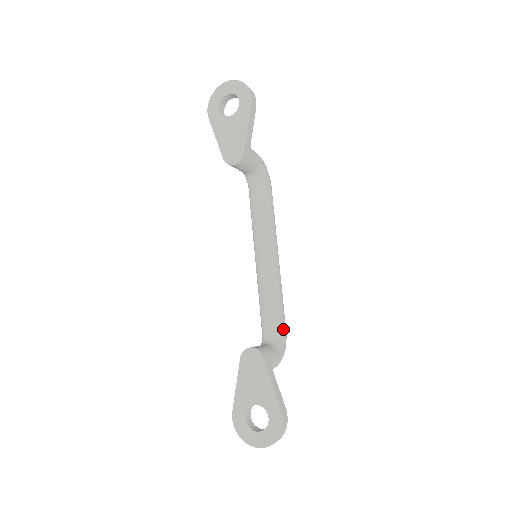
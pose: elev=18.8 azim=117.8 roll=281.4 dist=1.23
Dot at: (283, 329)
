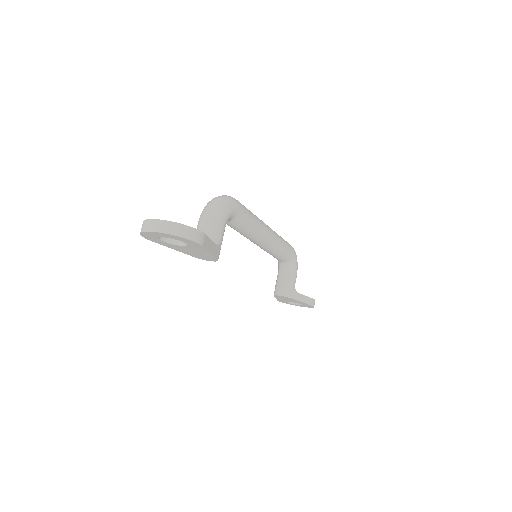
Dot at: (292, 255)
